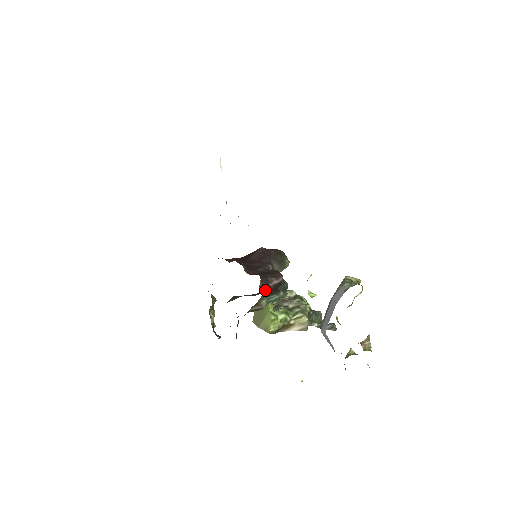
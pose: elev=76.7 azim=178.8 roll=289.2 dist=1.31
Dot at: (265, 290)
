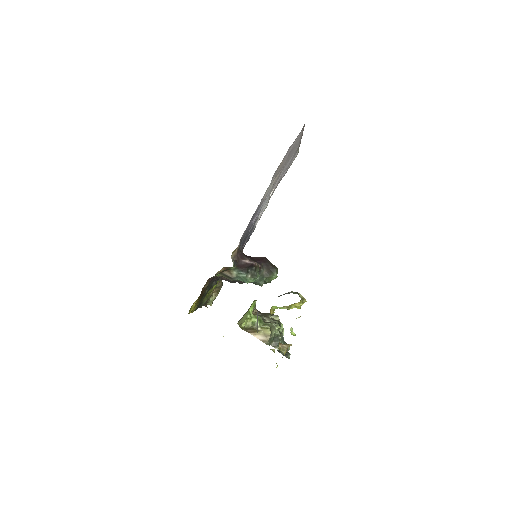
Dot at: (236, 259)
